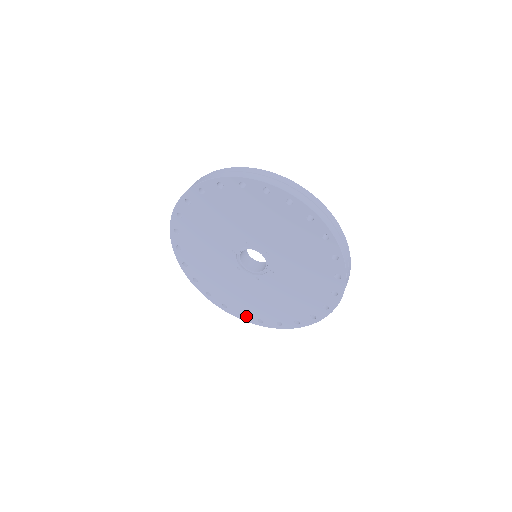
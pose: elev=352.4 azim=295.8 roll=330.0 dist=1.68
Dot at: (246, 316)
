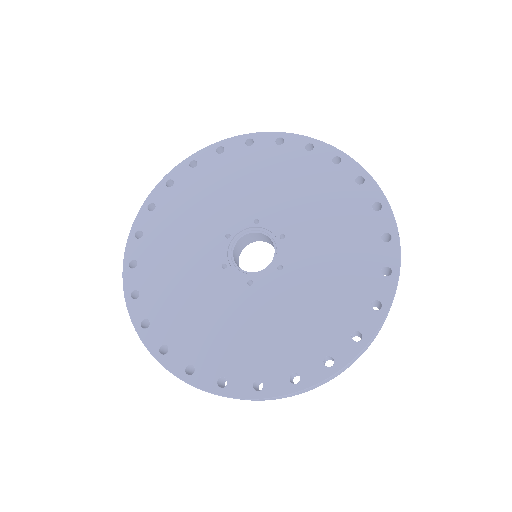
Dot at: (197, 371)
